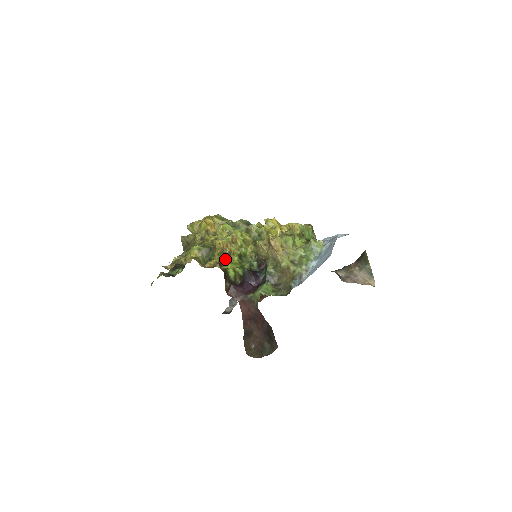
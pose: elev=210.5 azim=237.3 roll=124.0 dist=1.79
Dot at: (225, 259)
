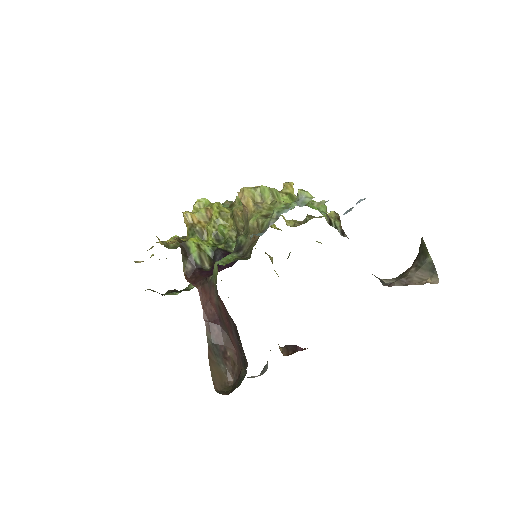
Dot at: occluded
